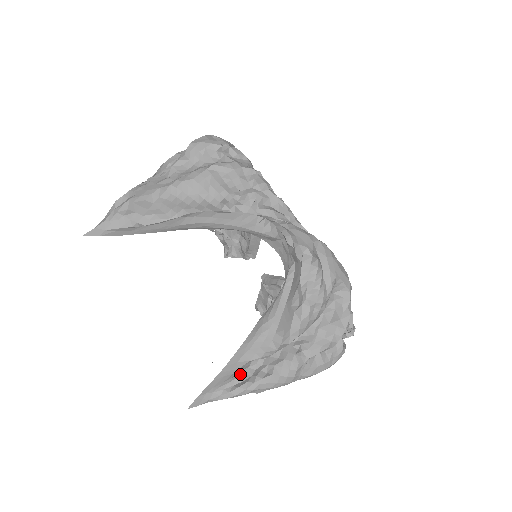
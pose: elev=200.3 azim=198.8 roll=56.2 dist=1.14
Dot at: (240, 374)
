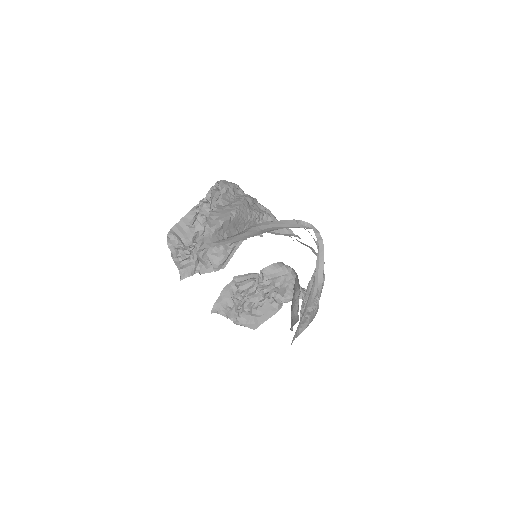
Dot at: (300, 317)
